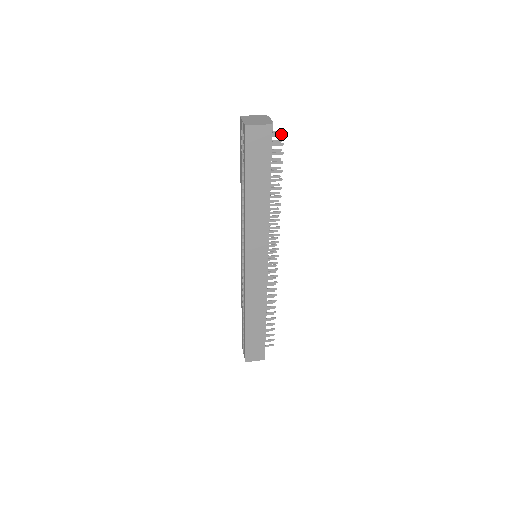
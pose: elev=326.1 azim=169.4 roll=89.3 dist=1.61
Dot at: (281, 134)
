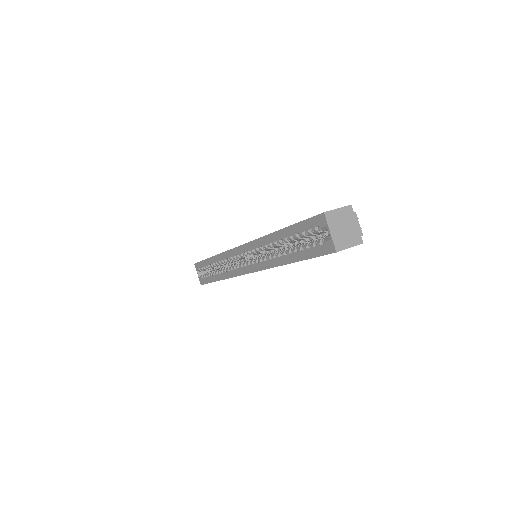
Dot at: occluded
